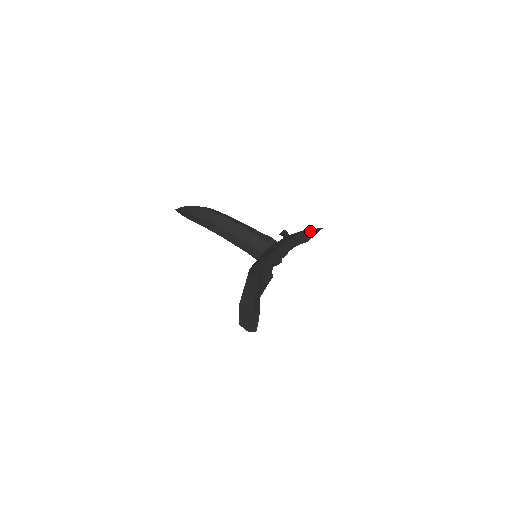
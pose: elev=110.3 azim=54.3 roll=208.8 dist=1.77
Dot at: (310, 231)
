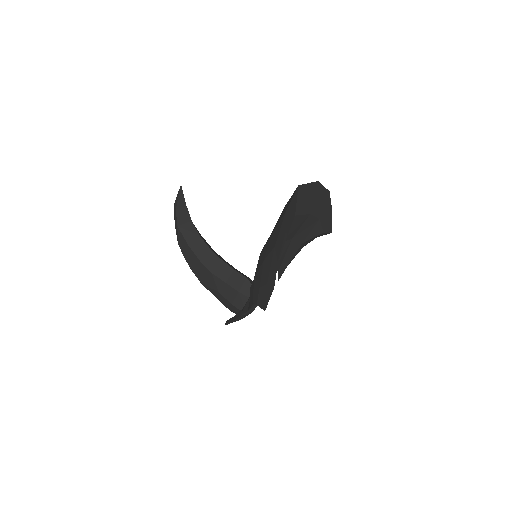
Dot at: (330, 215)
